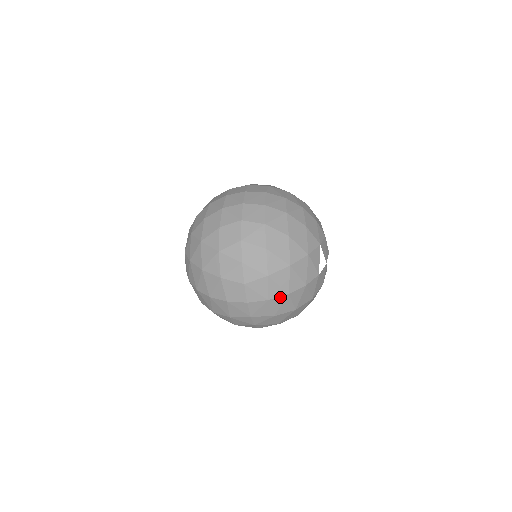
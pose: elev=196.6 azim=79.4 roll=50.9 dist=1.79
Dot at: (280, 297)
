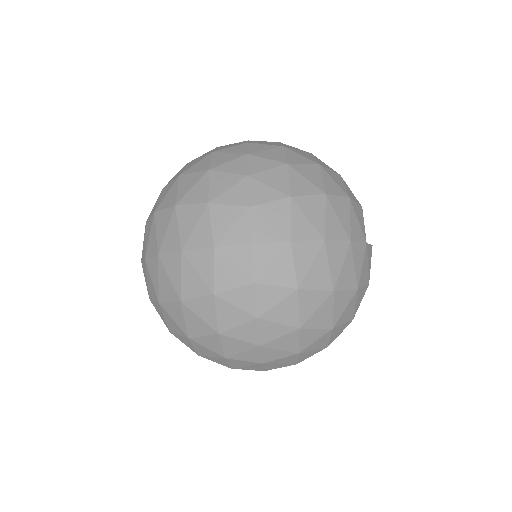
Dot at: (310, 243)
